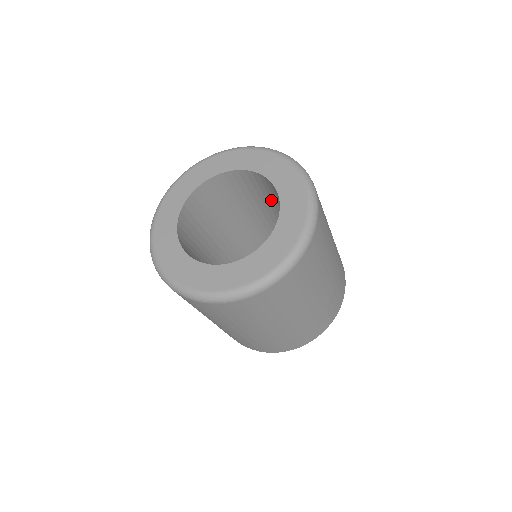
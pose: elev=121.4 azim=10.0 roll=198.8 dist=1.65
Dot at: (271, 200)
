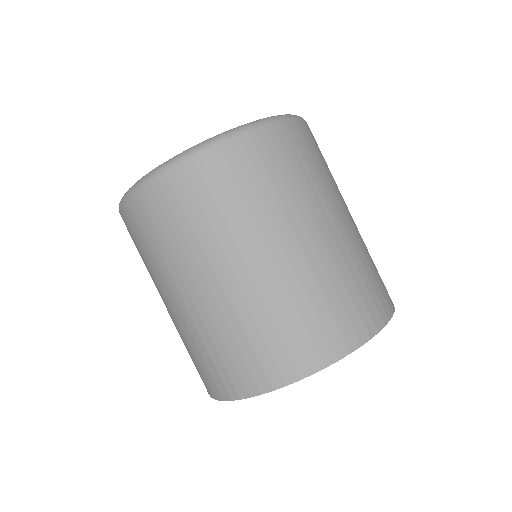
Dot at: occluded
